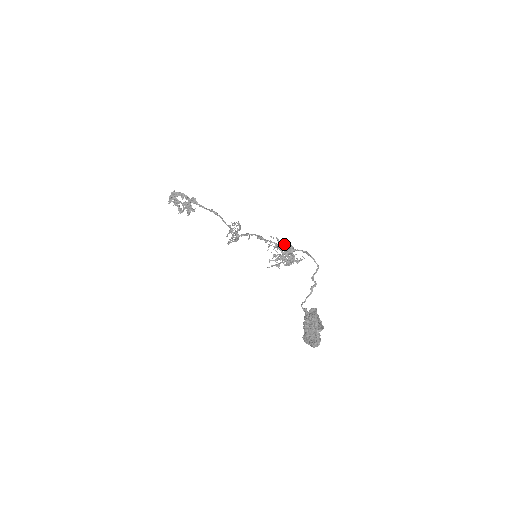
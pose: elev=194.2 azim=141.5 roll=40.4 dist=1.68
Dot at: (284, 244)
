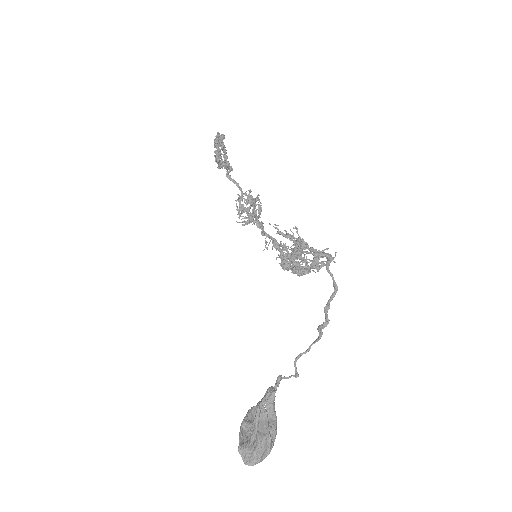
Dot at: (290, 237)
